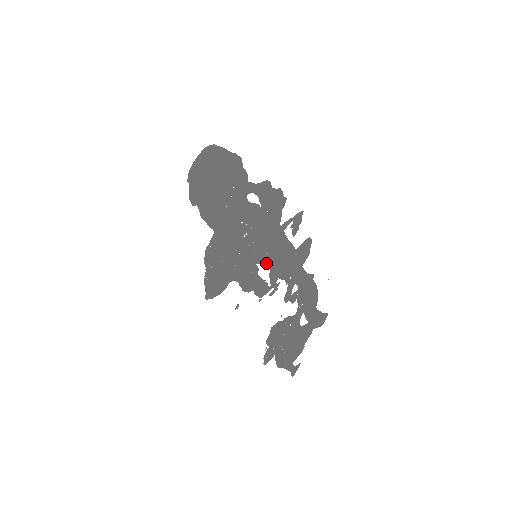
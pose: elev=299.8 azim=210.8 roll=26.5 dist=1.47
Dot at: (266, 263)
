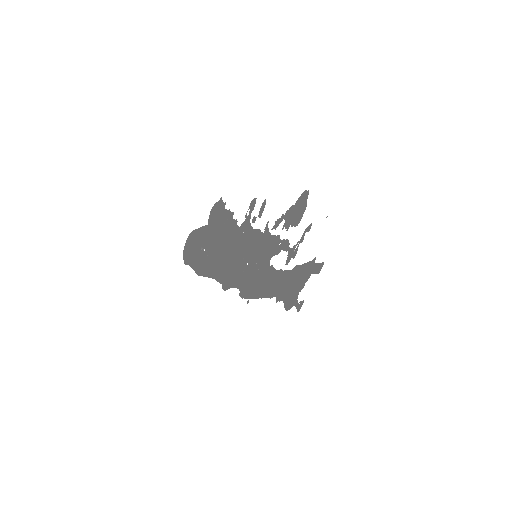
Dot at: (262, 296)
